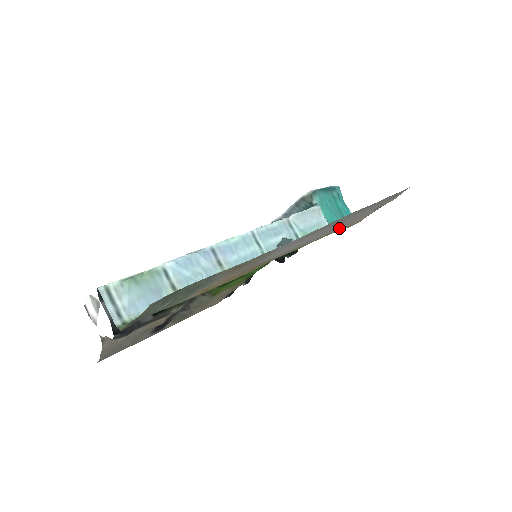
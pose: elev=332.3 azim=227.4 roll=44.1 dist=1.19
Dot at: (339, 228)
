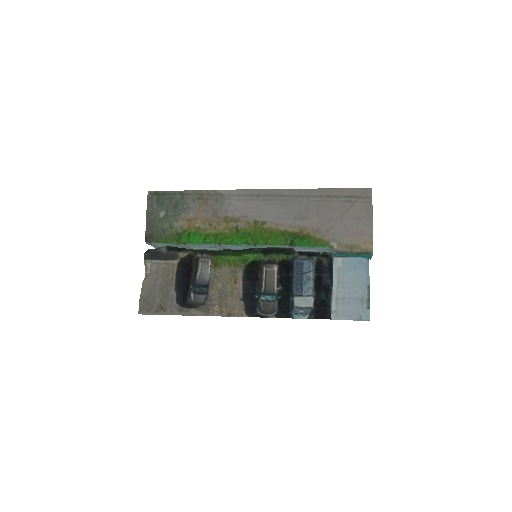
Dot at: (316, 227)
